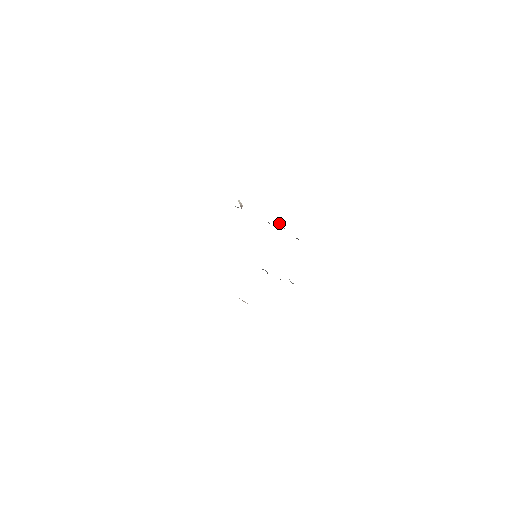
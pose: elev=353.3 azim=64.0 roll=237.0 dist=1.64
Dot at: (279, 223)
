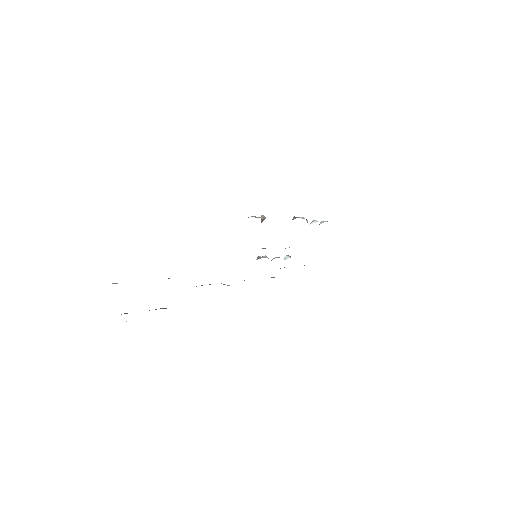
Dot at: (307, 221)
